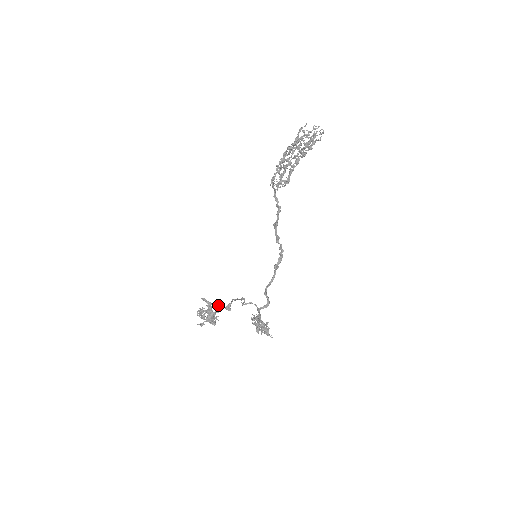
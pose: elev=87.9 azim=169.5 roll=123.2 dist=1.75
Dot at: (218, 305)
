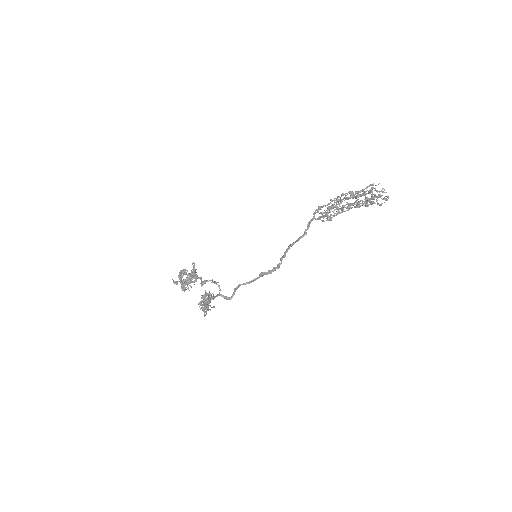
Dot at: occluded
